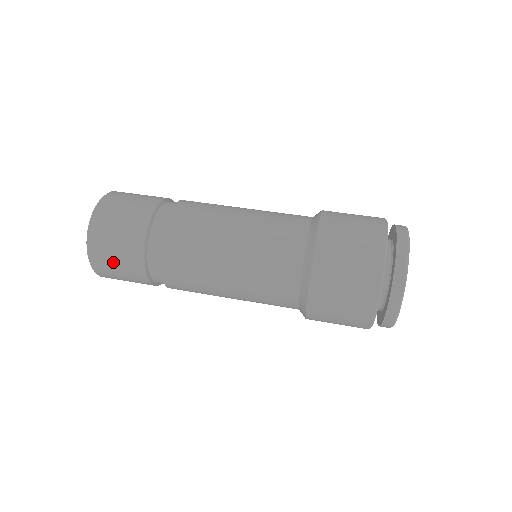
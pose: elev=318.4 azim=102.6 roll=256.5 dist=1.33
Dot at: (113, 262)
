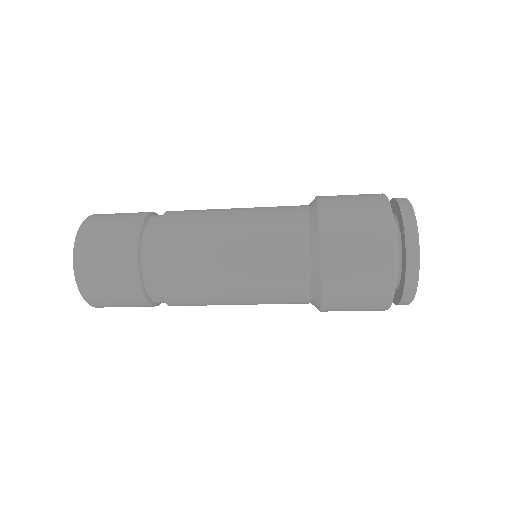
Dot at: (107, 290)
